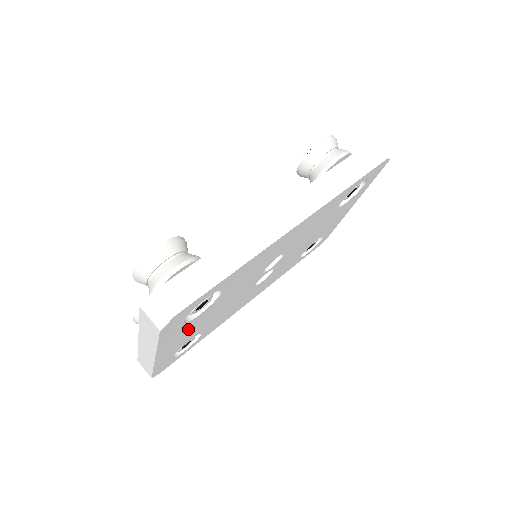
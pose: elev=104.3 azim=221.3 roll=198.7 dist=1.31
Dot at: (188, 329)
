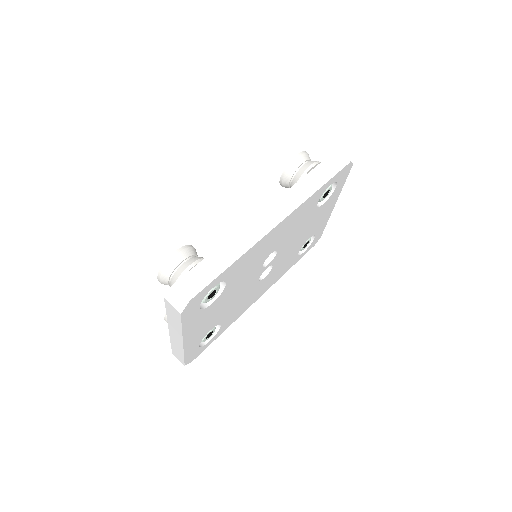
Dot at: (206, 317)
